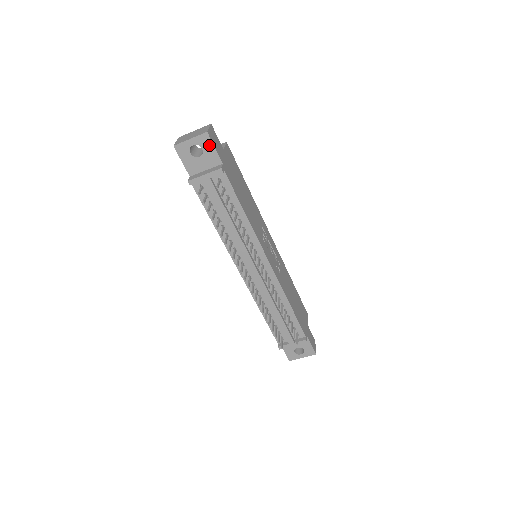
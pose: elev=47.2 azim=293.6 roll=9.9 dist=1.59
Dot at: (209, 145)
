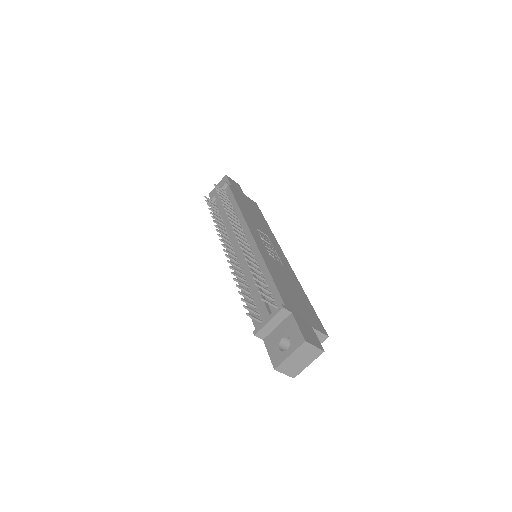
Dot at: (226, 181)
